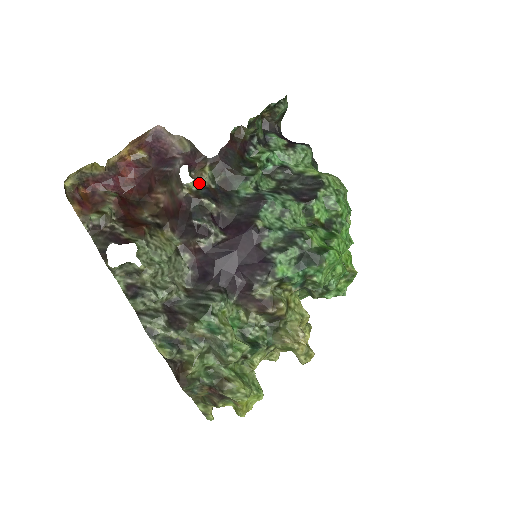
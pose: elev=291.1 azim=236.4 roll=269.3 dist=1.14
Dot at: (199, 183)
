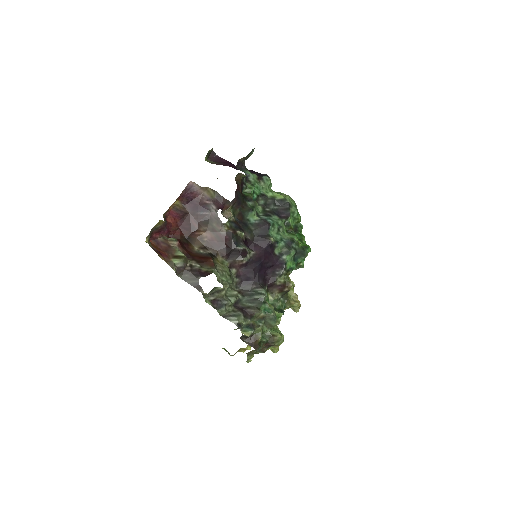
Dot at: (228, 219)
